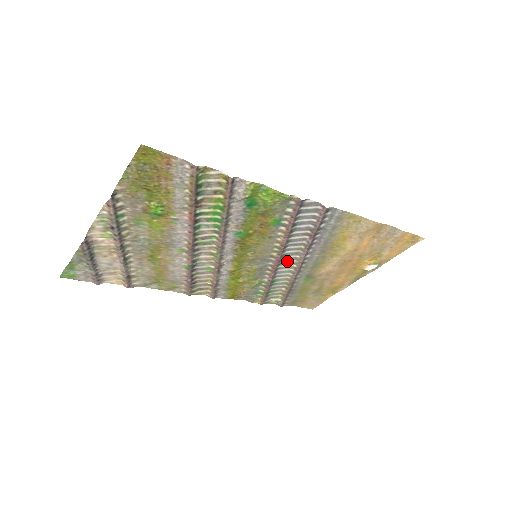
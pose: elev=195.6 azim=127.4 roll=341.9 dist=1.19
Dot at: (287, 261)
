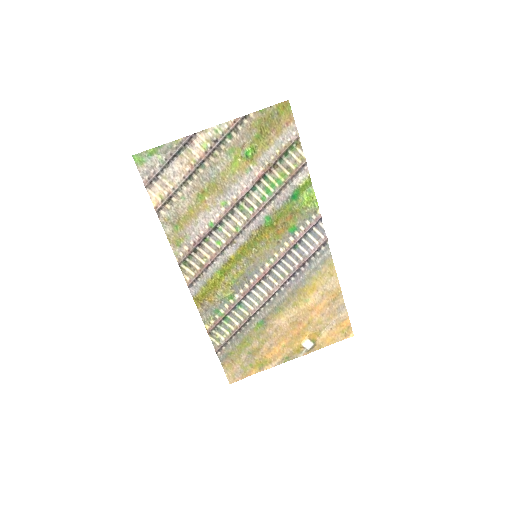
Dot at: (266, 284)
